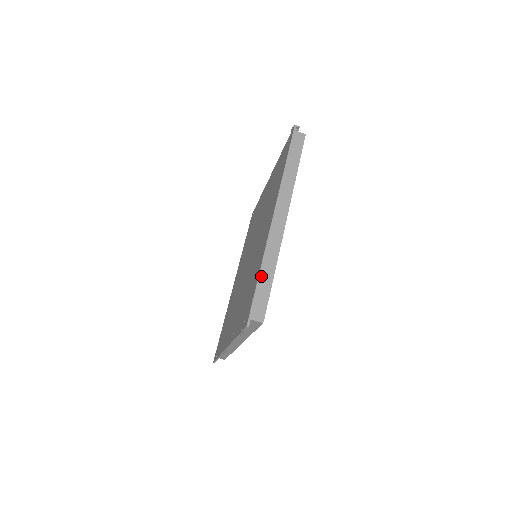
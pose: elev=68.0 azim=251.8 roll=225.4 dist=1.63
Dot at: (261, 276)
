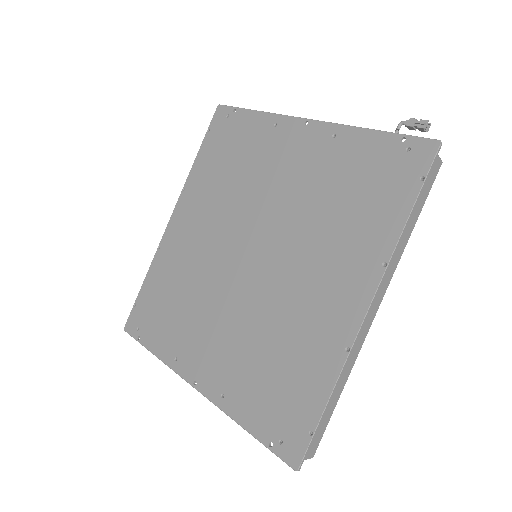
Dot at: (329, 403)
